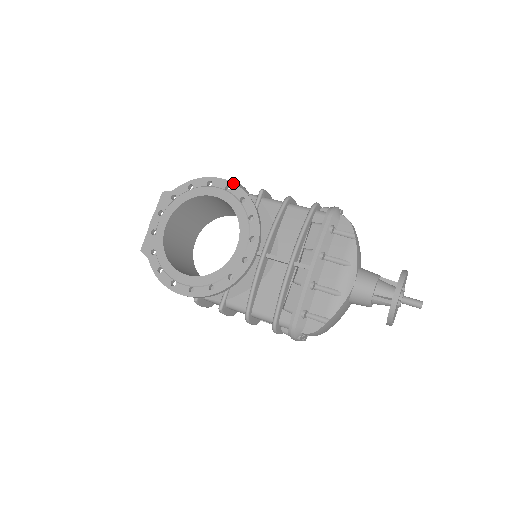
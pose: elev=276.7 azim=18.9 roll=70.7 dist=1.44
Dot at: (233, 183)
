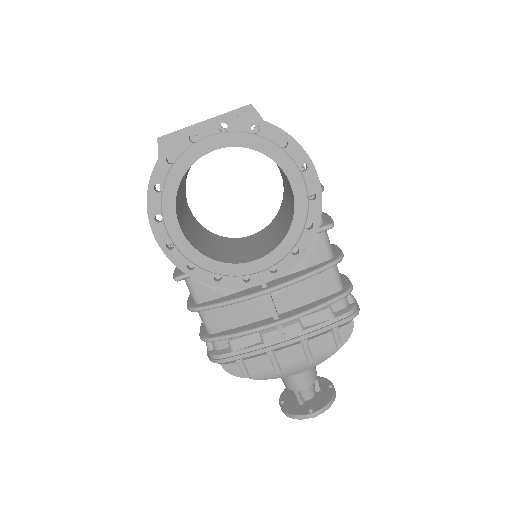
Dot at: occluded
